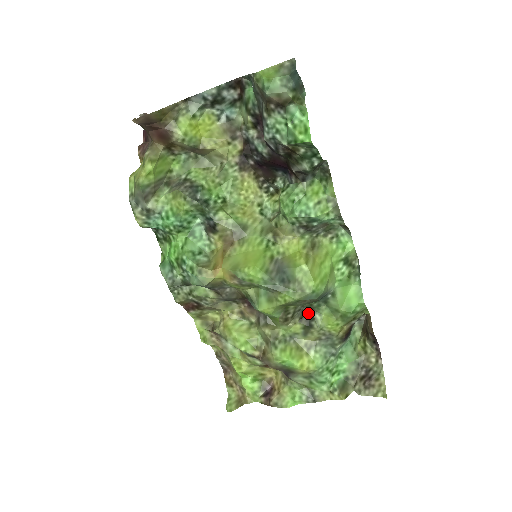
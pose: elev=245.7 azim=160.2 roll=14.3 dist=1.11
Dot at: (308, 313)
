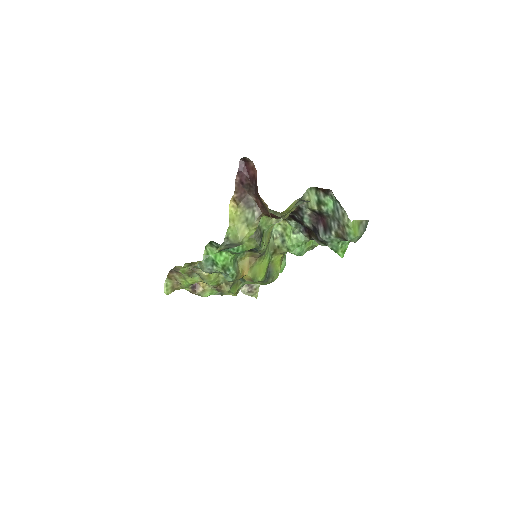
Dot at: occluded
